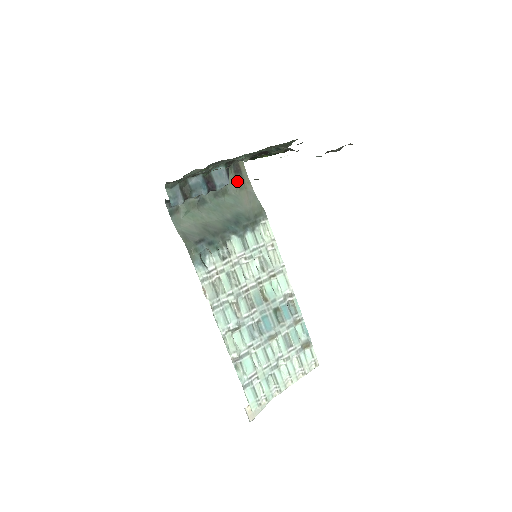
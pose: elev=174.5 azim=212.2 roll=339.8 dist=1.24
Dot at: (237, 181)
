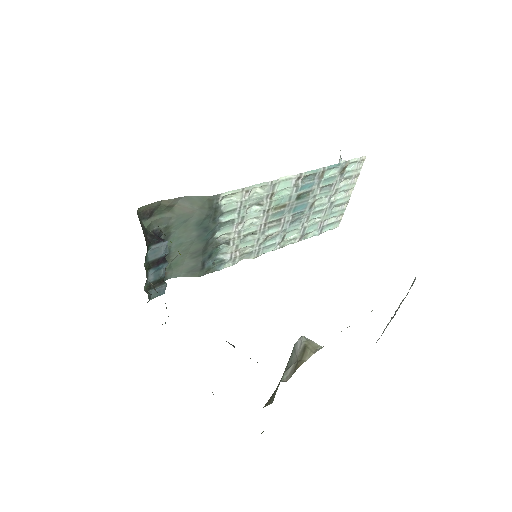
Dot at: (161, 213)
